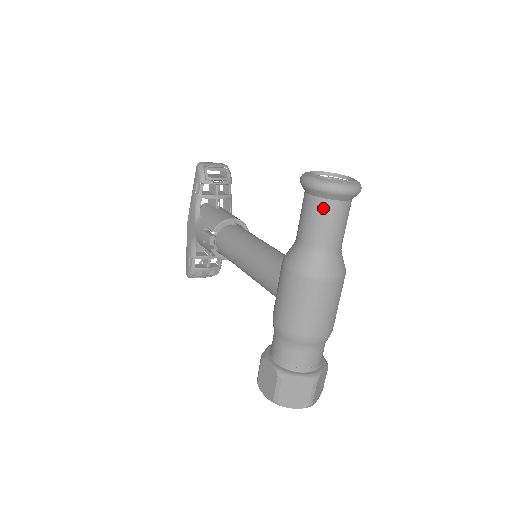
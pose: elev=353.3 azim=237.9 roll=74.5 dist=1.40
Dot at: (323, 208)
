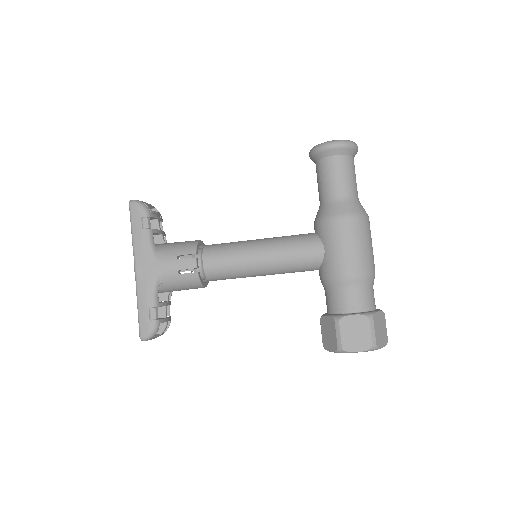
Dot at: (349, 162)
